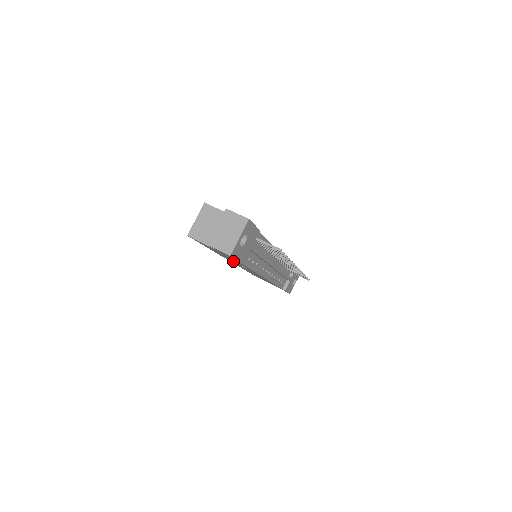
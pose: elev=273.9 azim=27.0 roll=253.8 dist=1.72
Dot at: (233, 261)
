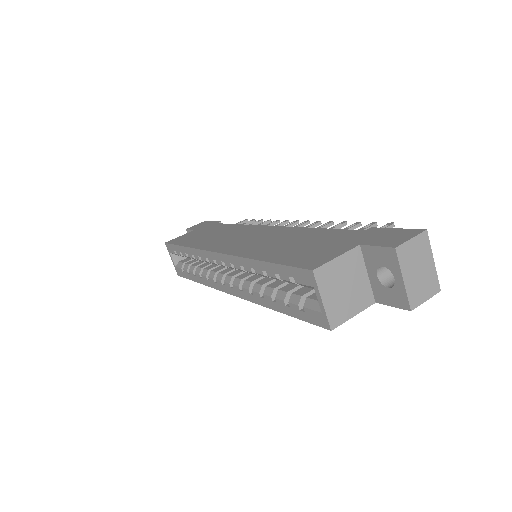
Dot at: occluded
